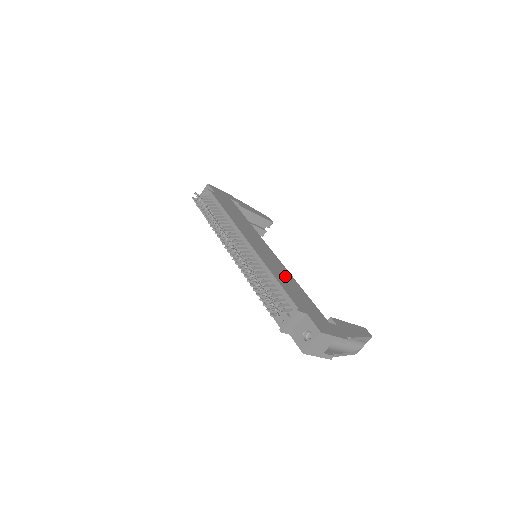
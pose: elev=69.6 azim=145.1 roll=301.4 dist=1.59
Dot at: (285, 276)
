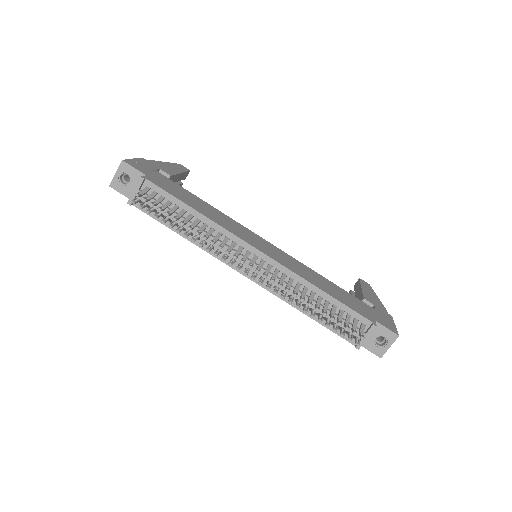
Dot at: (315, 277)
